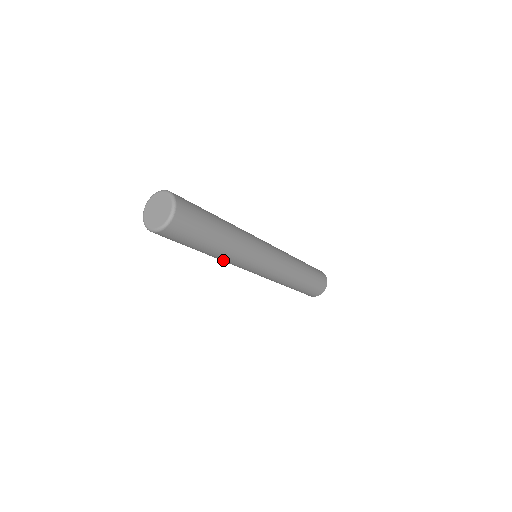
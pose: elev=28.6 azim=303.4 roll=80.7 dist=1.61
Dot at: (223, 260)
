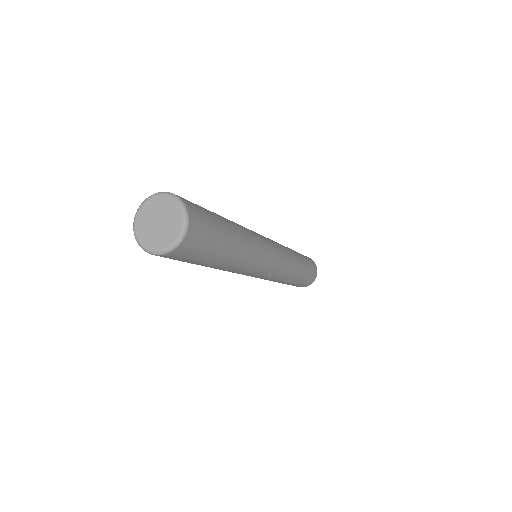
Dot at: (236, 270)
